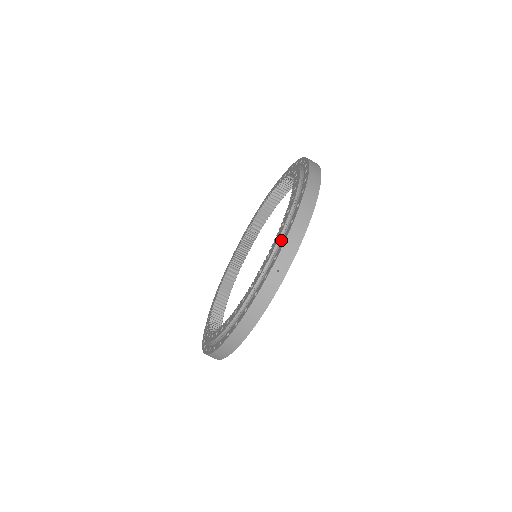
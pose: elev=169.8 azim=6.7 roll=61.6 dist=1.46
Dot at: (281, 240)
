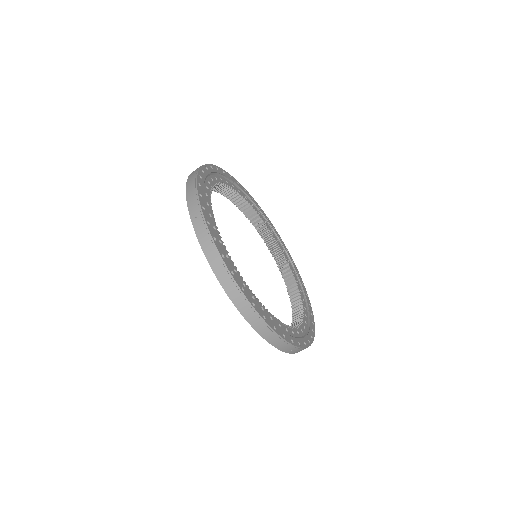
Dot at: occluded
